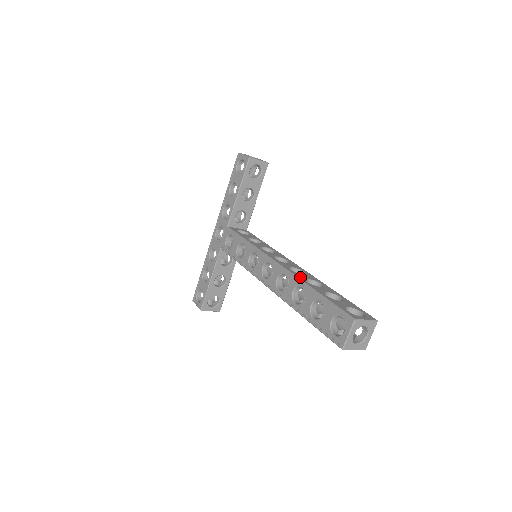
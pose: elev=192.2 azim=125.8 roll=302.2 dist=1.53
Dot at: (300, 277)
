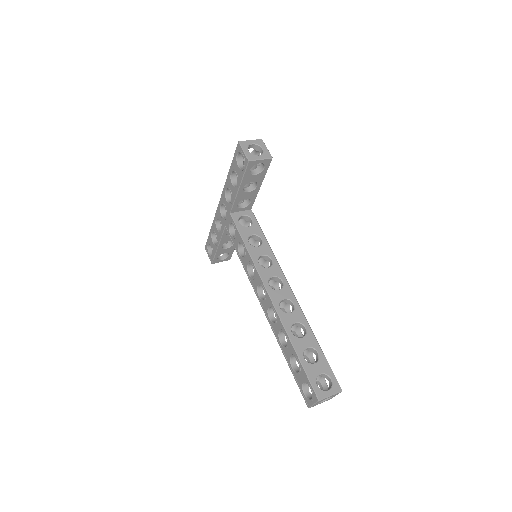
Dot at: (286, 324)
